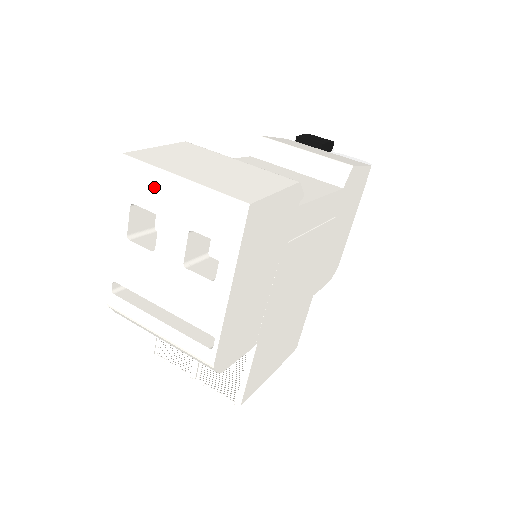
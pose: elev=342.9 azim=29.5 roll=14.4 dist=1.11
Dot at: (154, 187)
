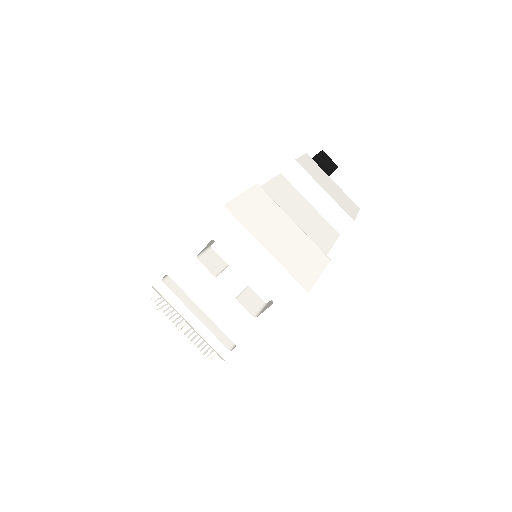
Dot at: (239, 242)
